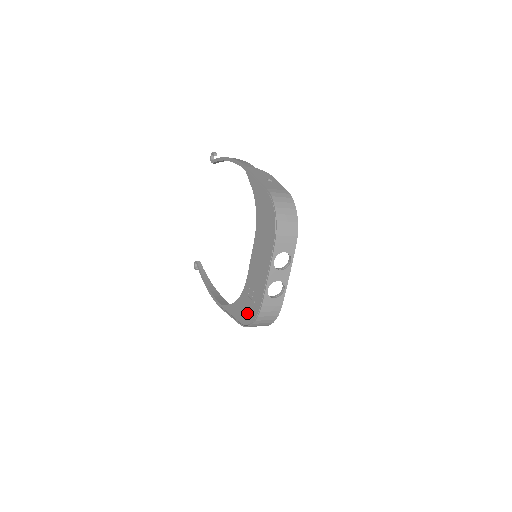
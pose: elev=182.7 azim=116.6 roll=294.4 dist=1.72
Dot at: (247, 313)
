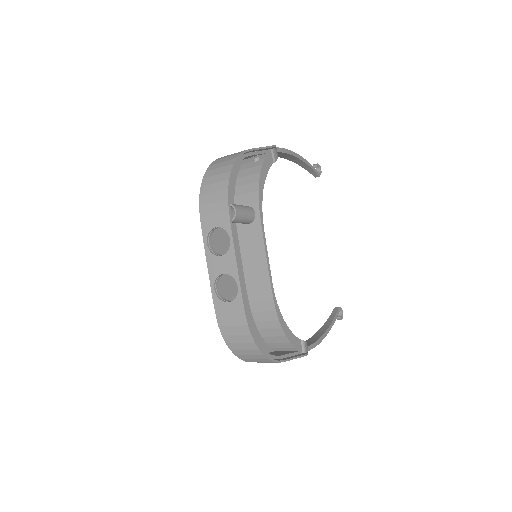
Dot at: occluded
